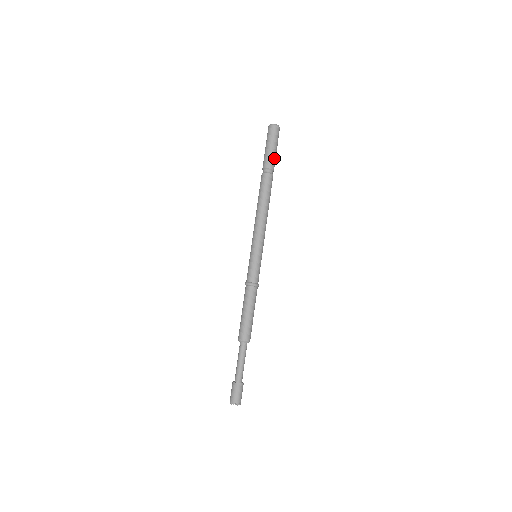
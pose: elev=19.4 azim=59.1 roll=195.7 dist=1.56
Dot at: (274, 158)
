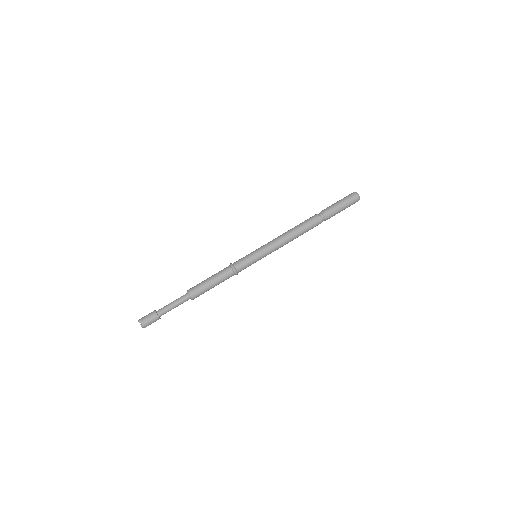
Dot at: (335, 213)
